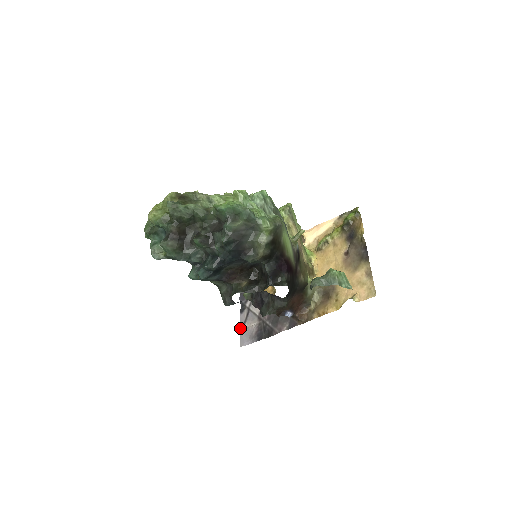
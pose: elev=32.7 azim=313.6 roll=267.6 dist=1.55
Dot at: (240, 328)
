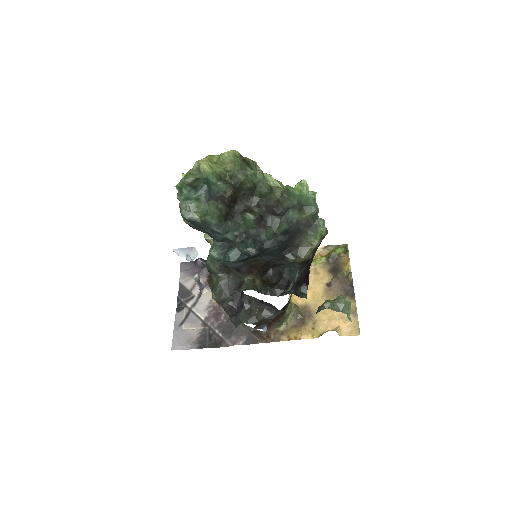
Dot at: (174, 328)
